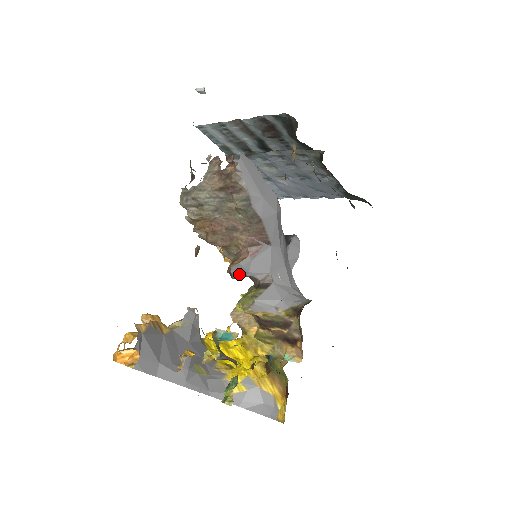
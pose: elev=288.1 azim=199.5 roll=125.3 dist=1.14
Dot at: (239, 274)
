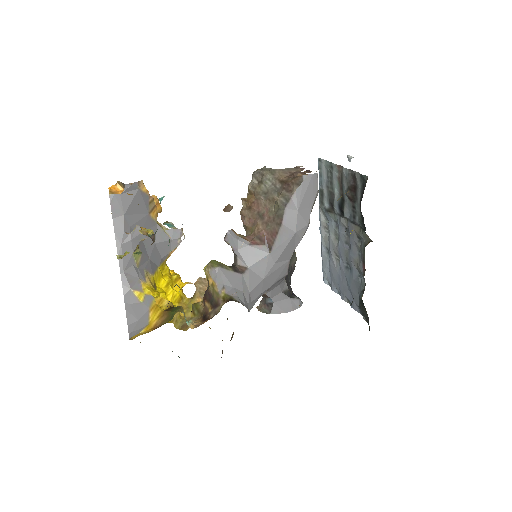
Dot at: (231, 242)
